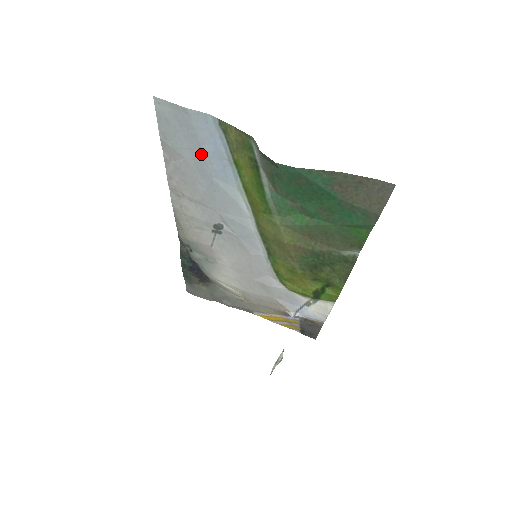
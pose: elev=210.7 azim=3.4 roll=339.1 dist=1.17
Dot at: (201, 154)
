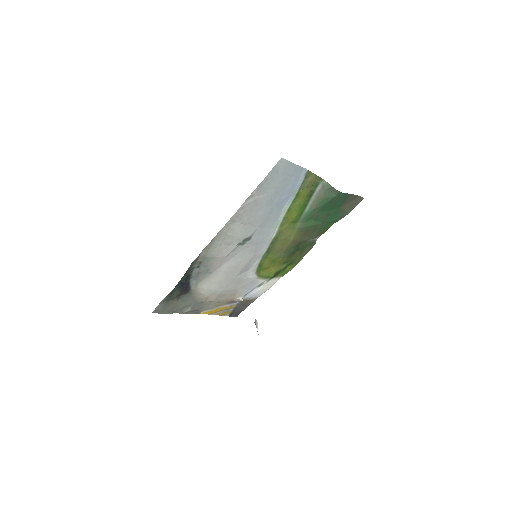
Dot at: (281, 190)
